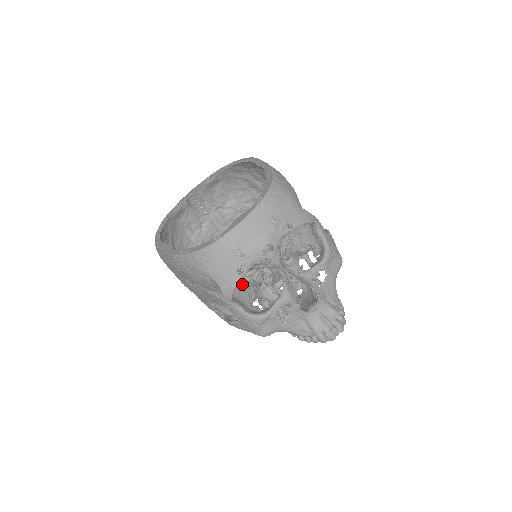
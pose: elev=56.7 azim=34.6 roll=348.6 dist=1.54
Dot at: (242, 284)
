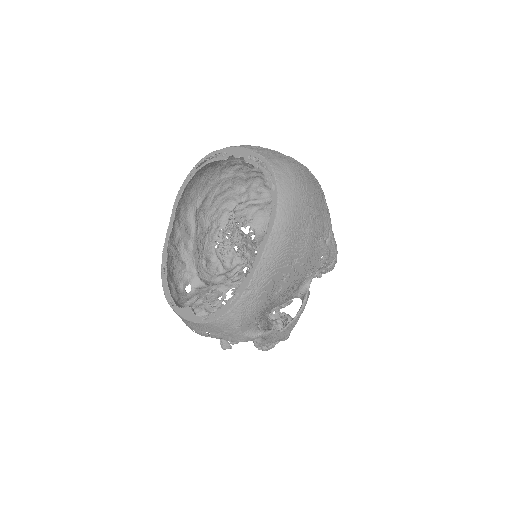
Dot at: (213, 290)
